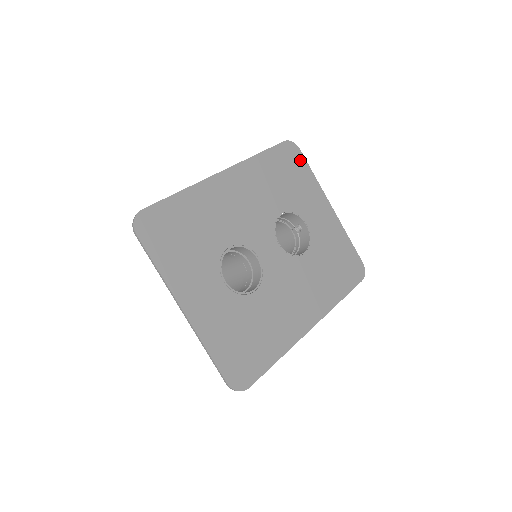
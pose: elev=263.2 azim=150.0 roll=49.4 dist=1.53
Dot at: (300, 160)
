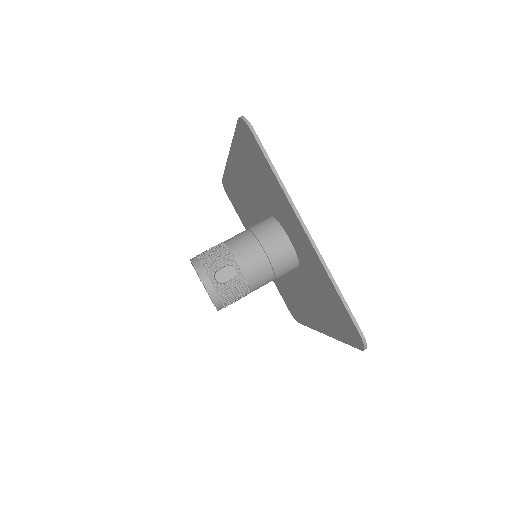
Dot at: occluded
